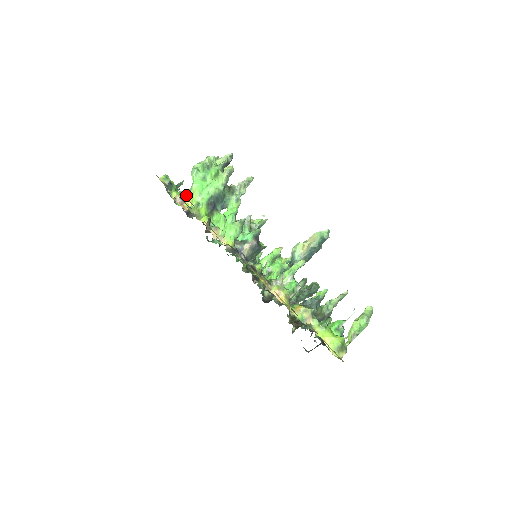
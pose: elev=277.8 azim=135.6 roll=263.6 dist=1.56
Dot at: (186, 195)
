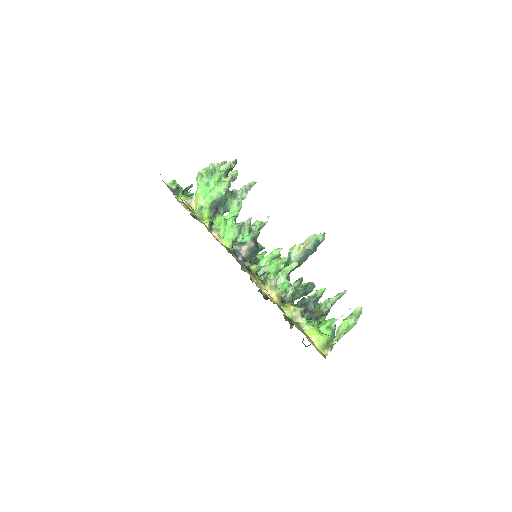
Dot at: (191, 199)
